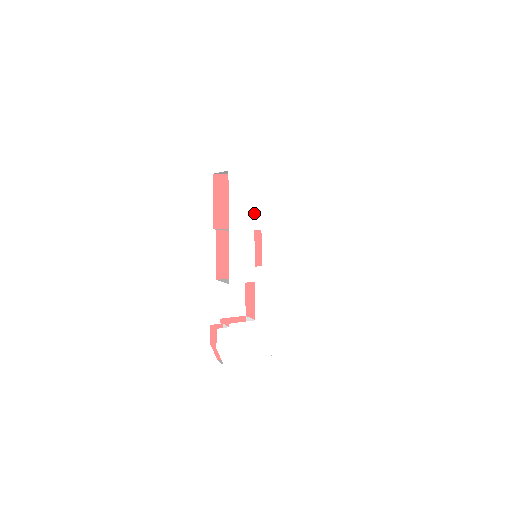
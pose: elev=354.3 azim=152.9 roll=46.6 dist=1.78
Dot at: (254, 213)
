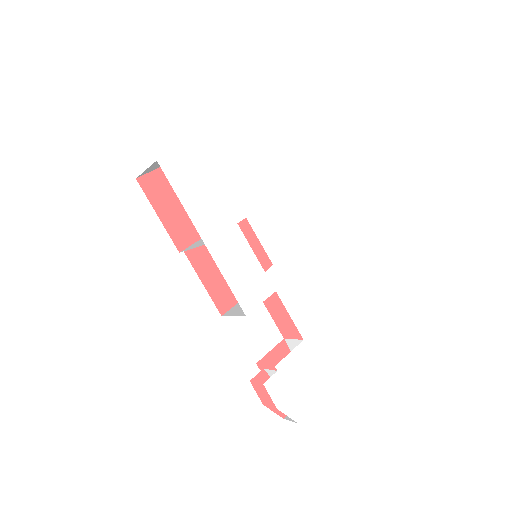
Dot at: (224, 201)
